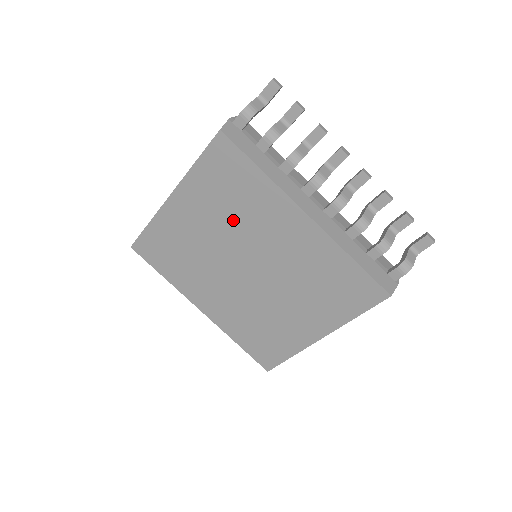
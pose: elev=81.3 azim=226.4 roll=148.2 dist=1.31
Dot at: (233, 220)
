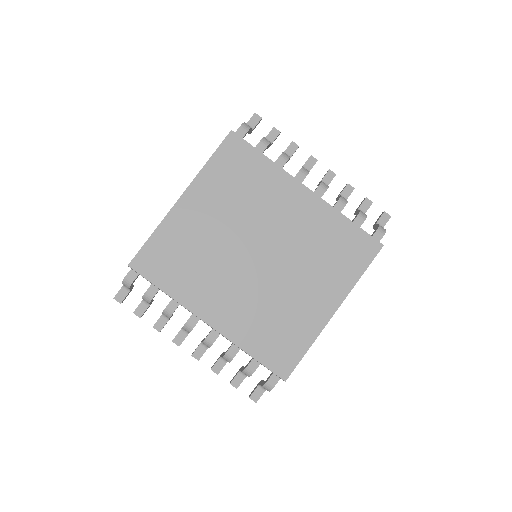
Dot at: (243, 207)
